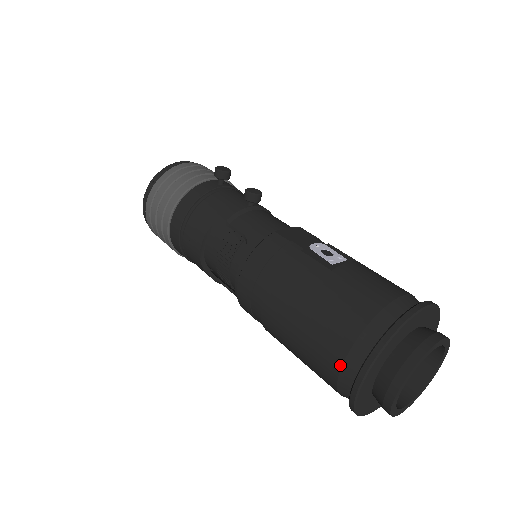
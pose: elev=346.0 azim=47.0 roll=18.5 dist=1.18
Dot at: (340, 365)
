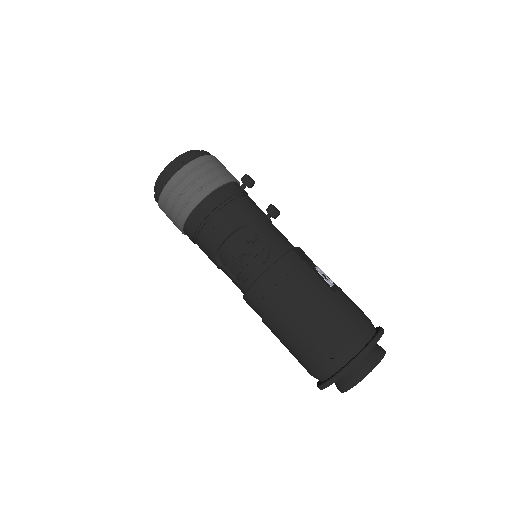
Dot at: (330, 357)
